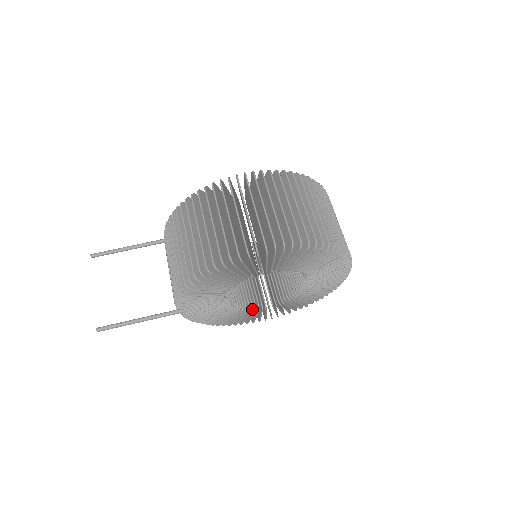
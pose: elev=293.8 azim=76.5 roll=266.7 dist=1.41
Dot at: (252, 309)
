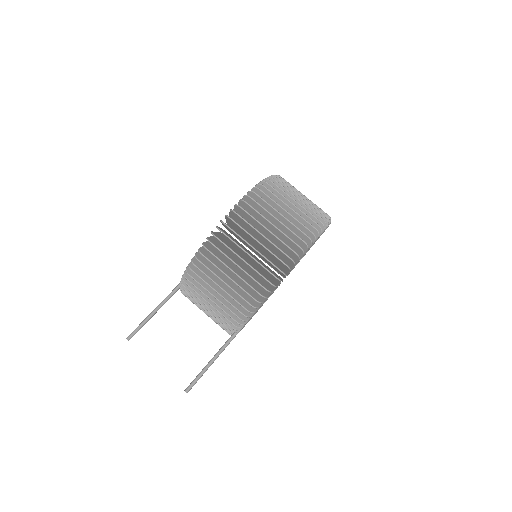
Dot at: occluded
